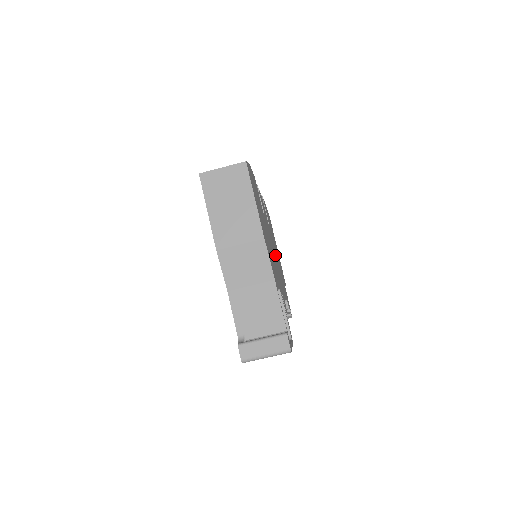
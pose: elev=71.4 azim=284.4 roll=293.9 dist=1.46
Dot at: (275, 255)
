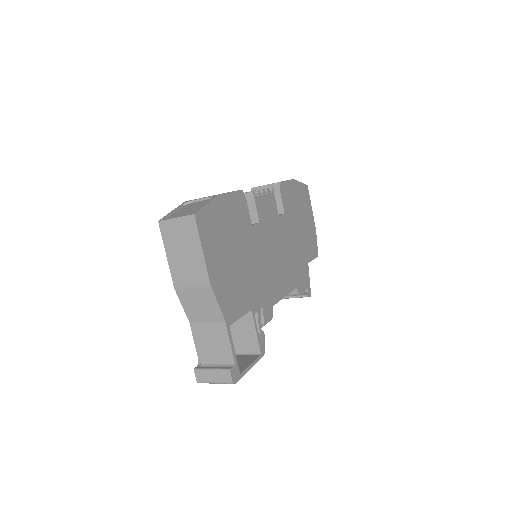
Dot at: (279, 252)
